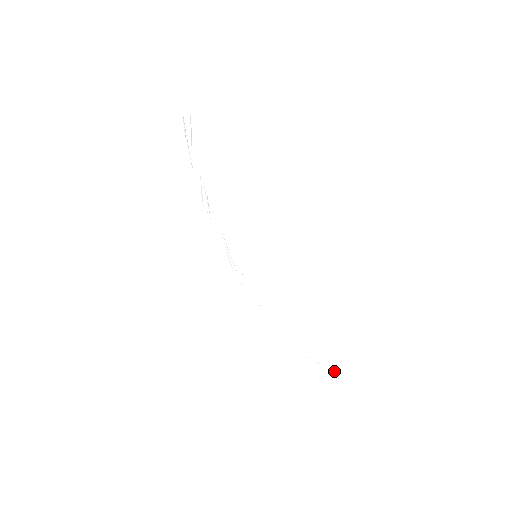
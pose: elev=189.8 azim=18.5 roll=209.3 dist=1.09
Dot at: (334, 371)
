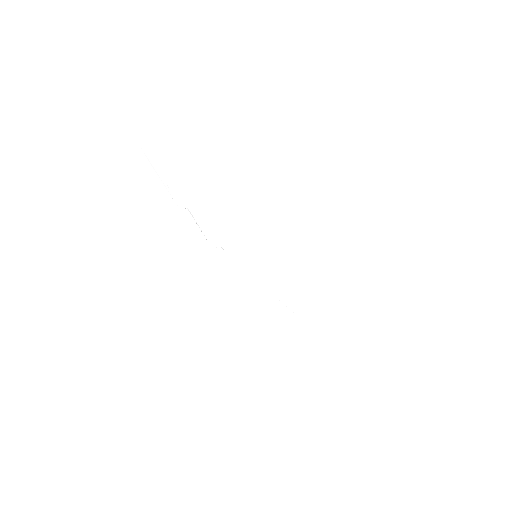
Dot at: (368, 332)
